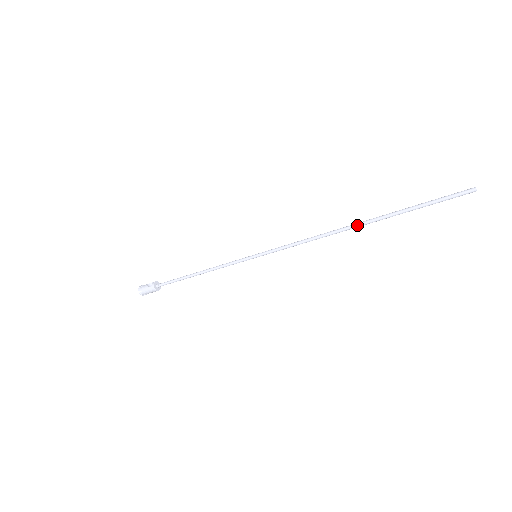
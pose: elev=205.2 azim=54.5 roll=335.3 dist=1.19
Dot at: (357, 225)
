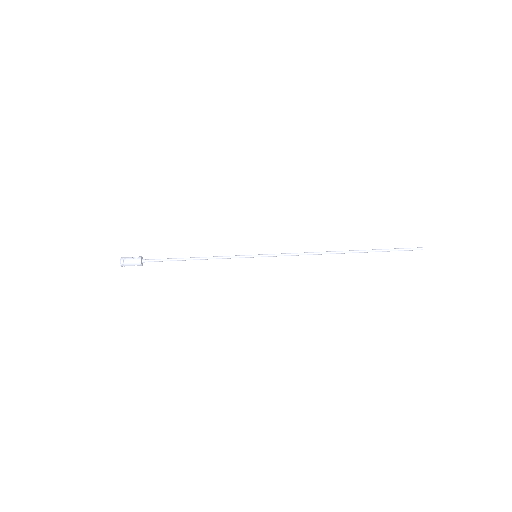
Dot at: (345, 251)
